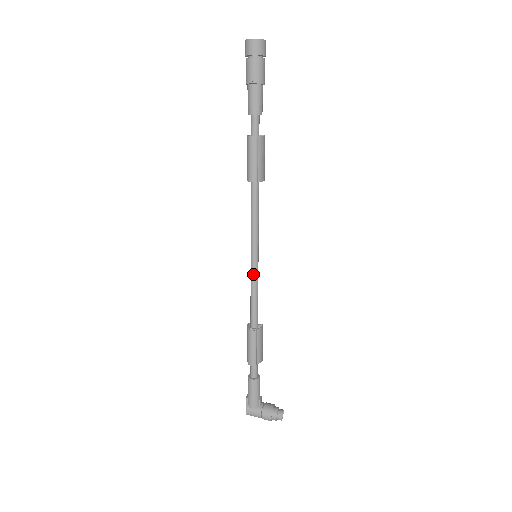
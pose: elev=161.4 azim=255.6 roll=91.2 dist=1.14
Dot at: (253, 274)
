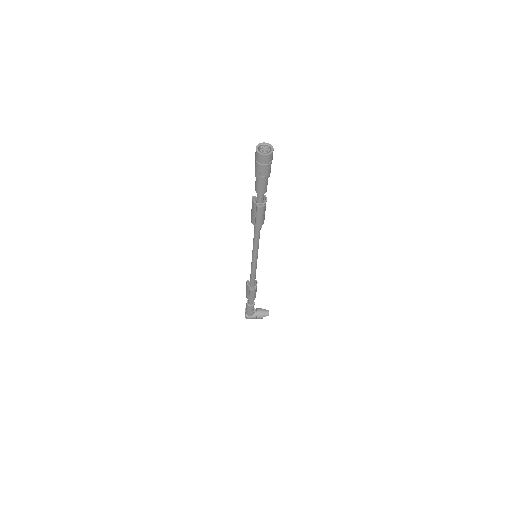
Dot at: (254, 265)
